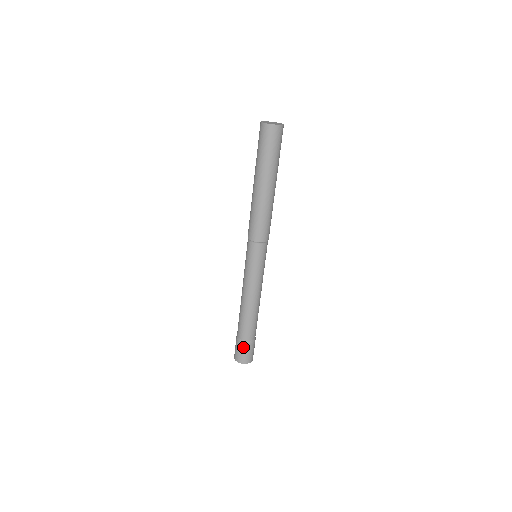
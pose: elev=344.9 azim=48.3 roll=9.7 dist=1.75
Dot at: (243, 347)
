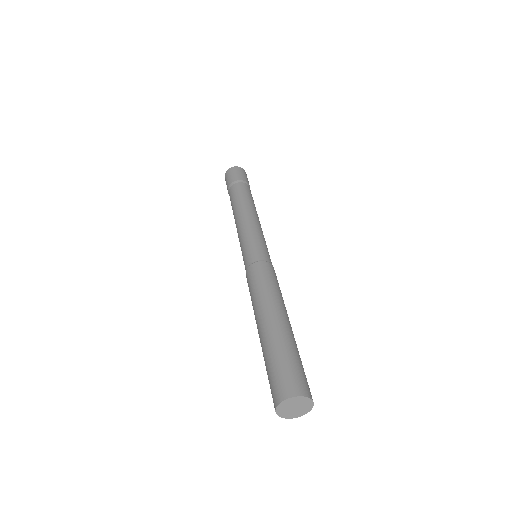
Dot at: occluded
